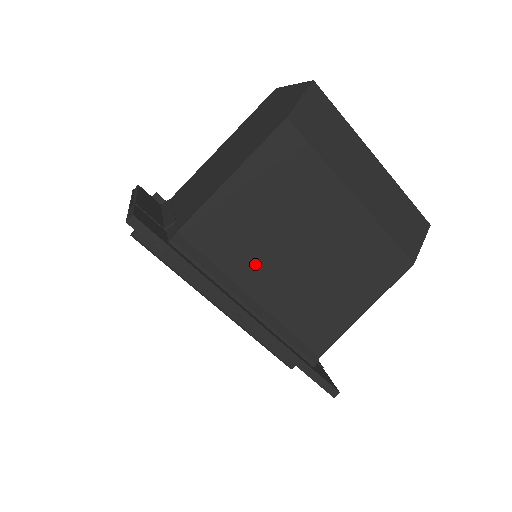
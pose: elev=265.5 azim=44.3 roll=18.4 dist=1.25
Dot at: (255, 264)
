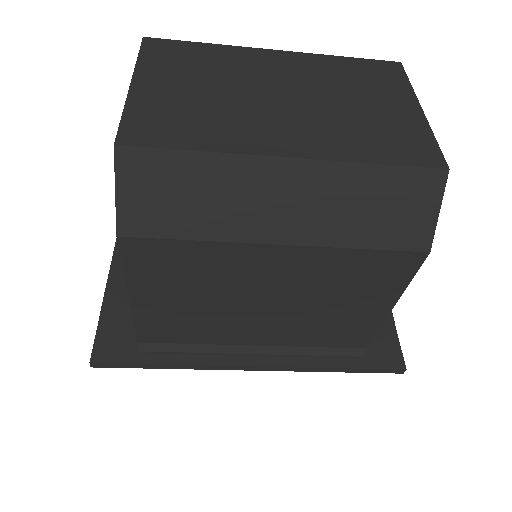
Dot at: (227, 330)
